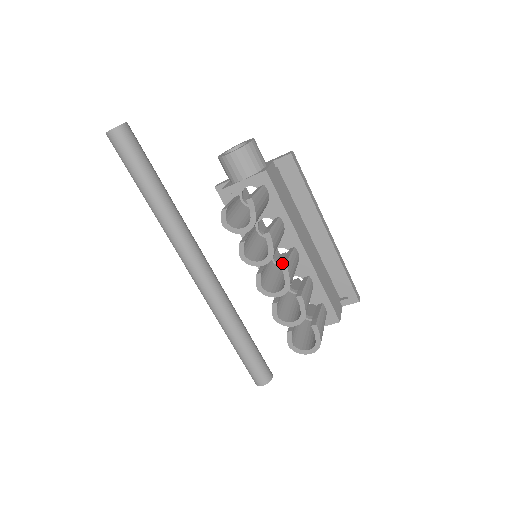
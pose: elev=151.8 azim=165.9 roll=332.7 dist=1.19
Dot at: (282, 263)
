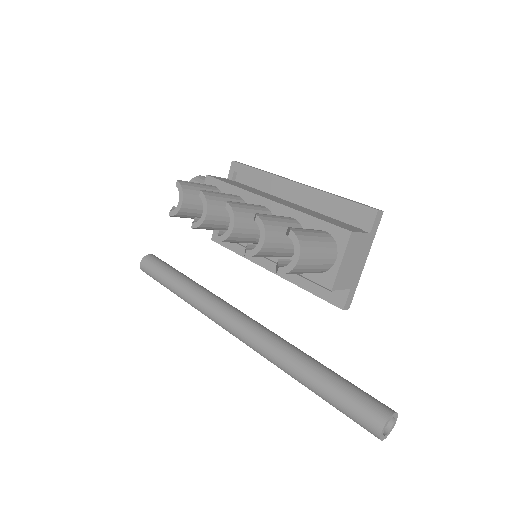
Dot at: occluded
